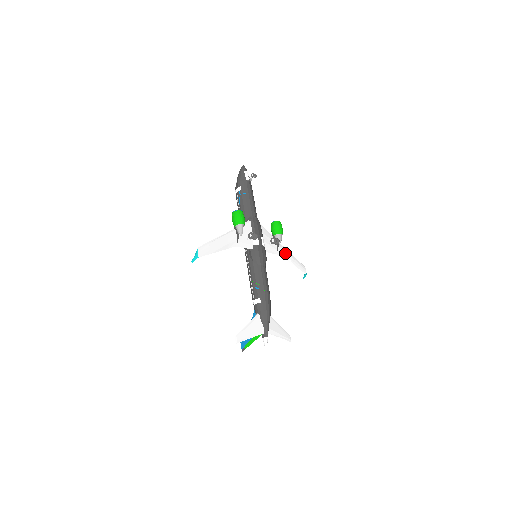
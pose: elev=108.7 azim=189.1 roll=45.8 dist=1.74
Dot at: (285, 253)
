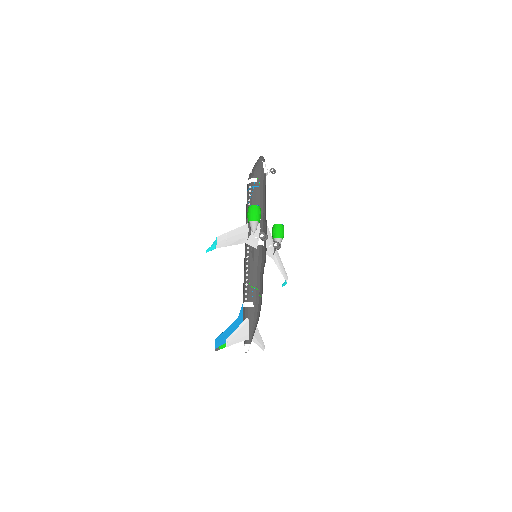
Dot at: (278, 258)
